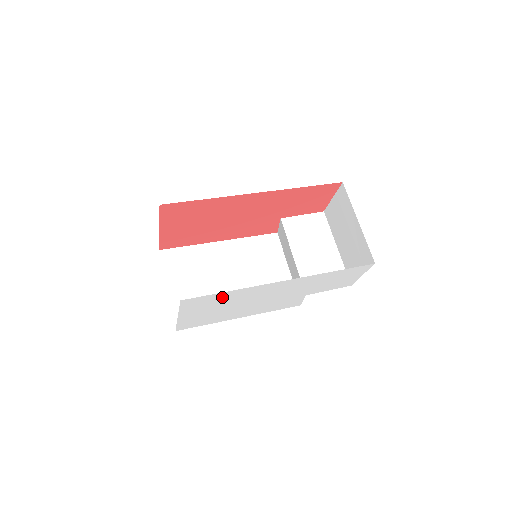
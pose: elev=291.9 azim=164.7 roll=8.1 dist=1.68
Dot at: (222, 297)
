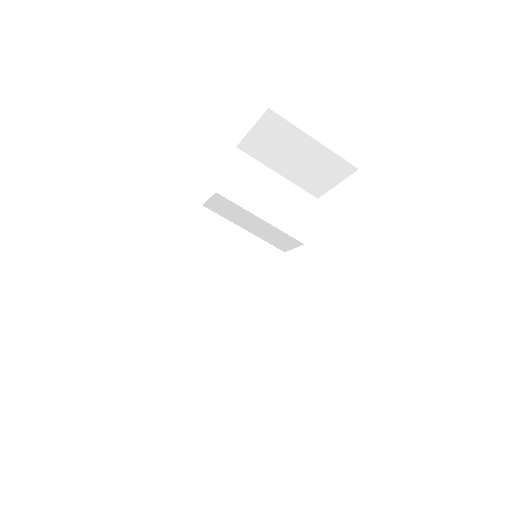
Dot at: occluded
